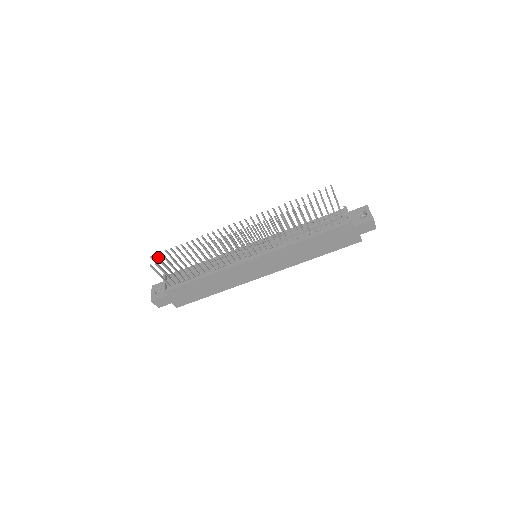
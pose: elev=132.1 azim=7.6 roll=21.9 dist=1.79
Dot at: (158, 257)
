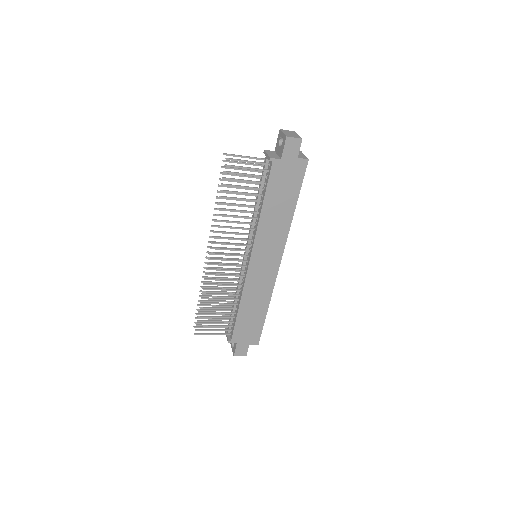
Dot at: (199, 323)
